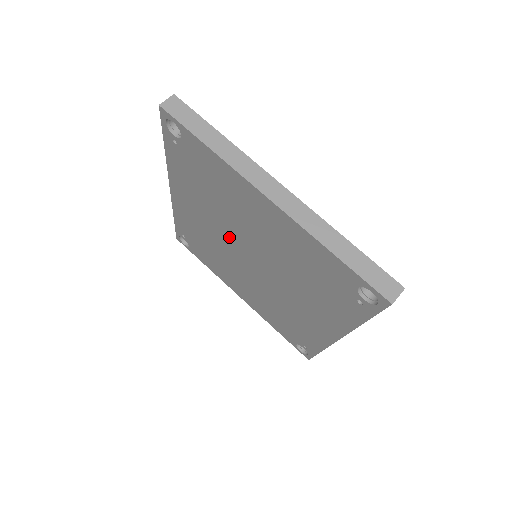
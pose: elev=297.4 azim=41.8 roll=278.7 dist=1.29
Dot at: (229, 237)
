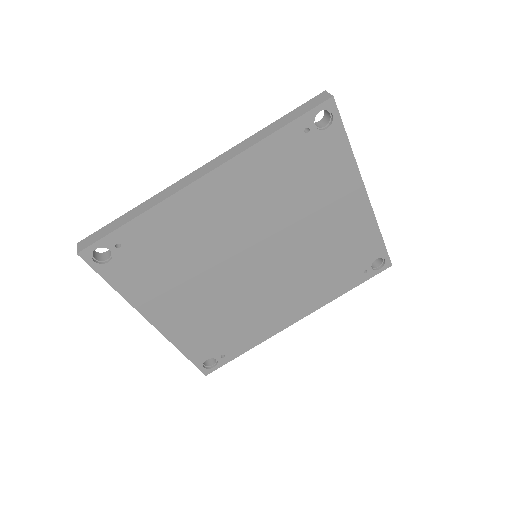
Dot at: (255, 235)
